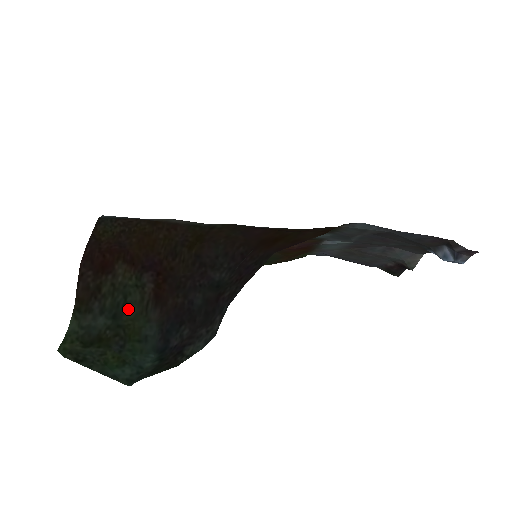
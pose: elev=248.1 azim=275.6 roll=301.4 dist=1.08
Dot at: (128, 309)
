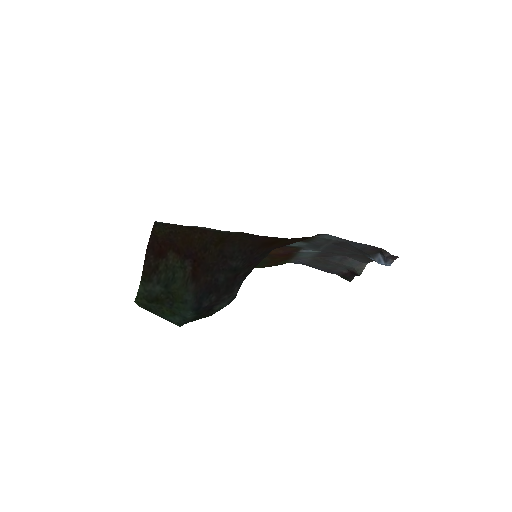
Dot at: (175, 282)
